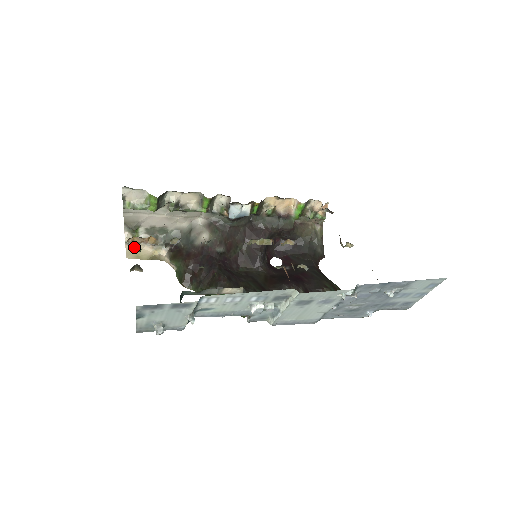
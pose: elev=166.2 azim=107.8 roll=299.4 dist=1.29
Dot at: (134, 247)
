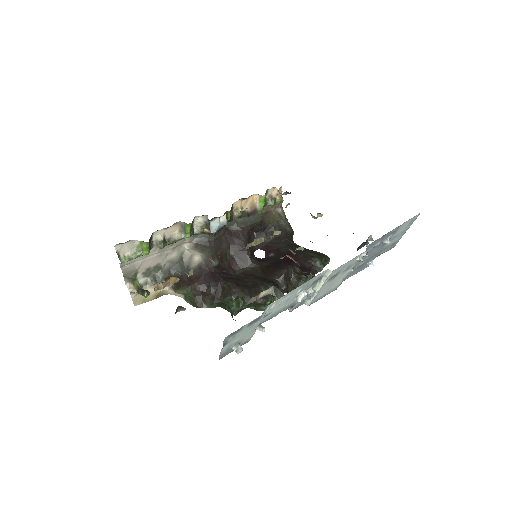
Dot at: (143, 293)
